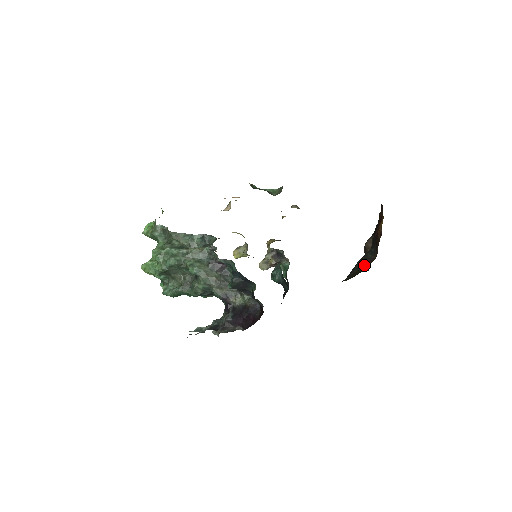
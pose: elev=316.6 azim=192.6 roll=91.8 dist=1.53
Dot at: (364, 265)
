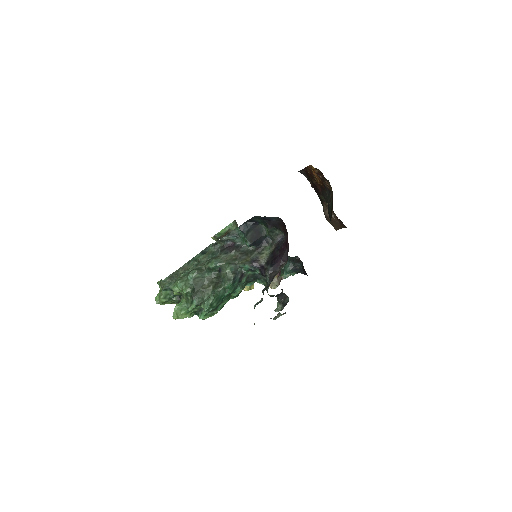
Dot at: (331, 202)
